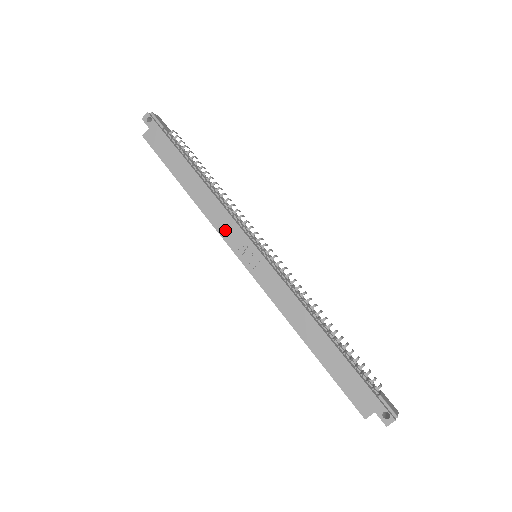
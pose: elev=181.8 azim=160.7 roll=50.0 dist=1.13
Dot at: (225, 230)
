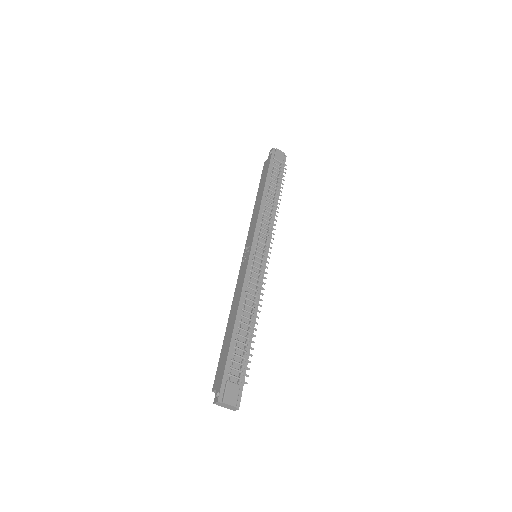
Dot at: (251, 231)
